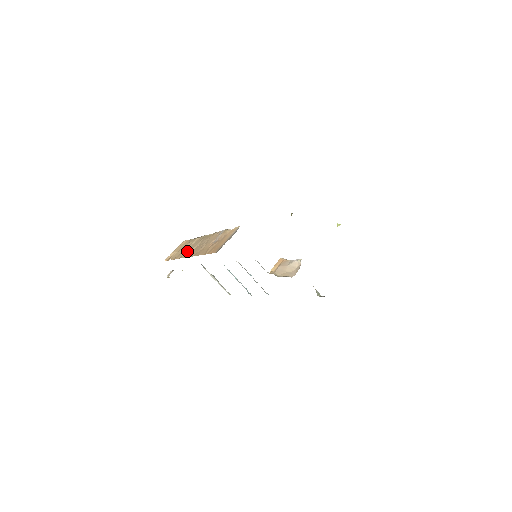
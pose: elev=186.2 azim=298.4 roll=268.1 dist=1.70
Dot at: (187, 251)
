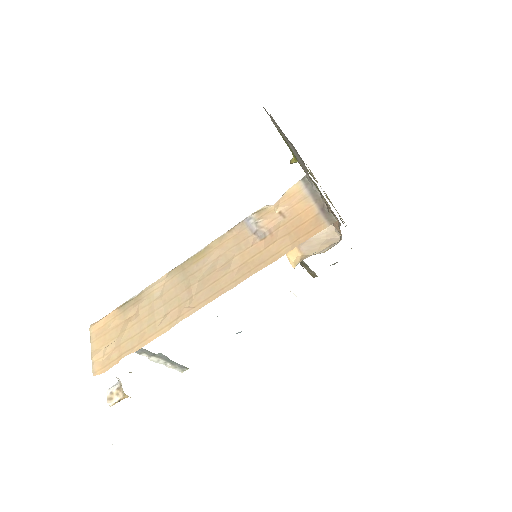
Dot at: (173, 307)
